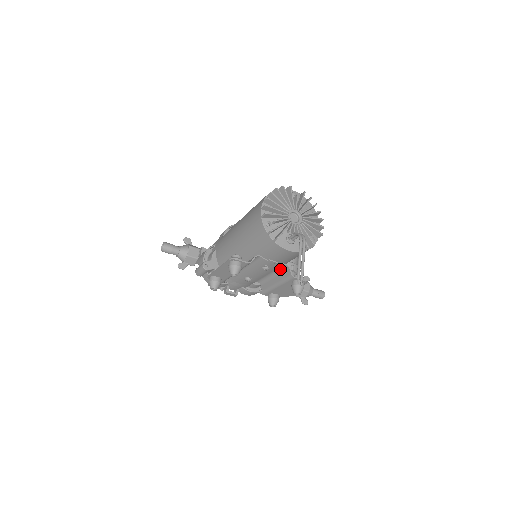
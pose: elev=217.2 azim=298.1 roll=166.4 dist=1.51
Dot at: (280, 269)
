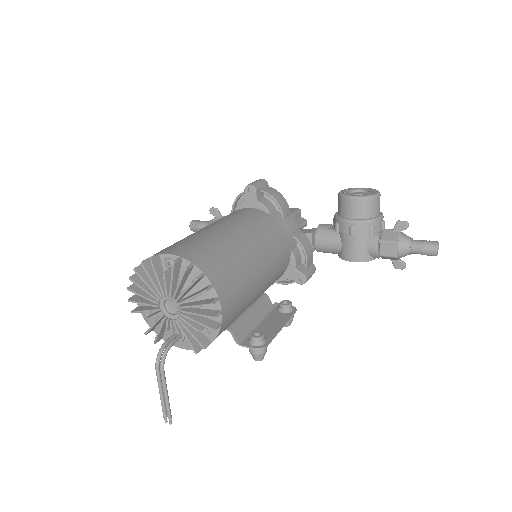
Dot at: (235, 321)
